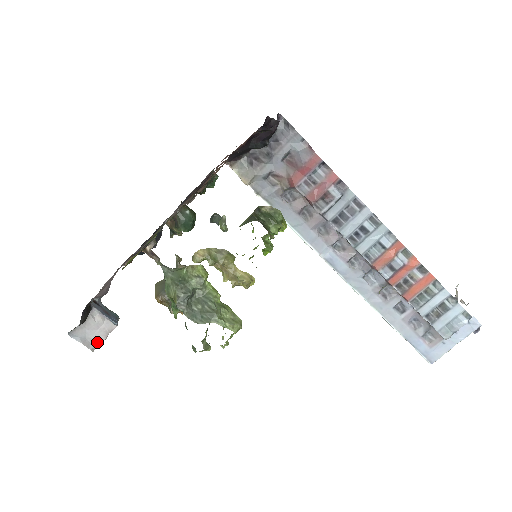
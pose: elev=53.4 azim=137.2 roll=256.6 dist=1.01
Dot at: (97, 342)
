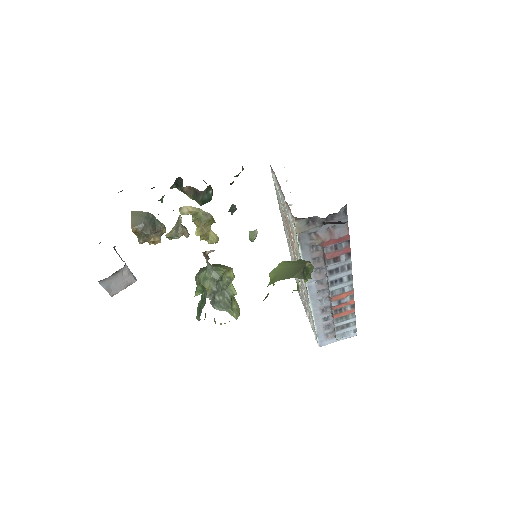
Dot at: (118, 290)
